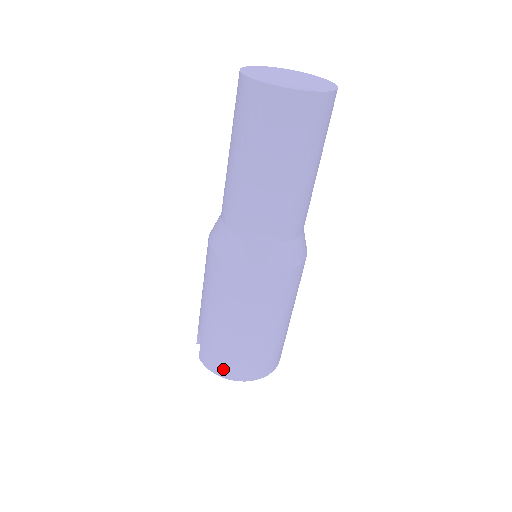
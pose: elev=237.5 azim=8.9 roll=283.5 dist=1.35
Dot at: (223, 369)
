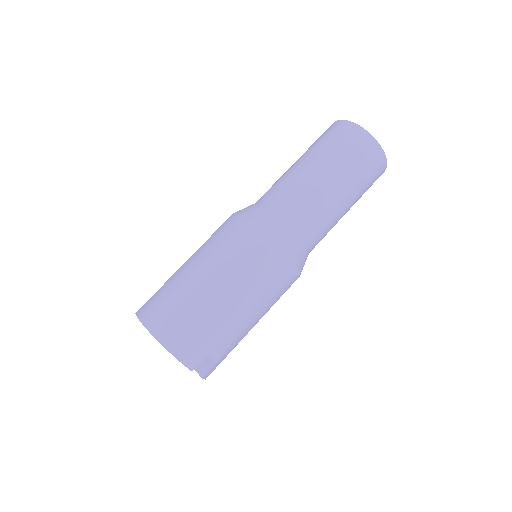
Dot at: (145, 305)
